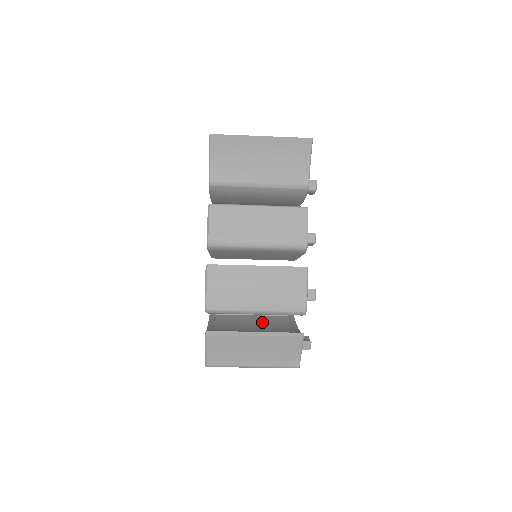
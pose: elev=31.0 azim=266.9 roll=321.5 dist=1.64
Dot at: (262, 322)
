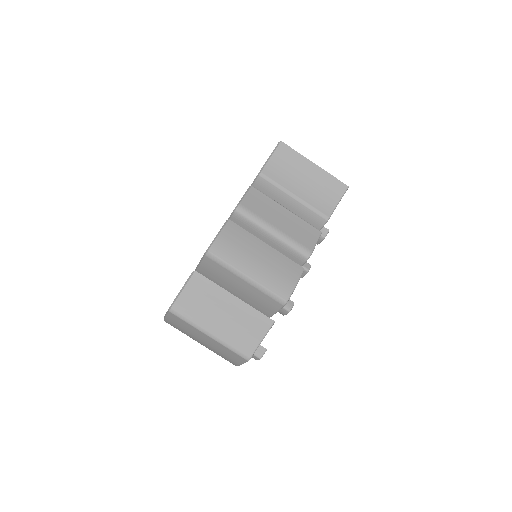
Dot at: occluded
